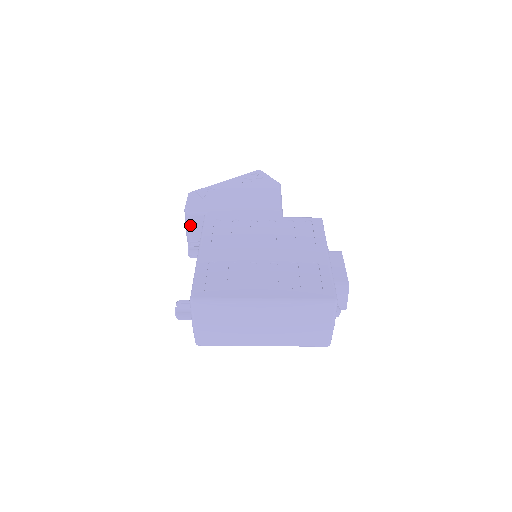
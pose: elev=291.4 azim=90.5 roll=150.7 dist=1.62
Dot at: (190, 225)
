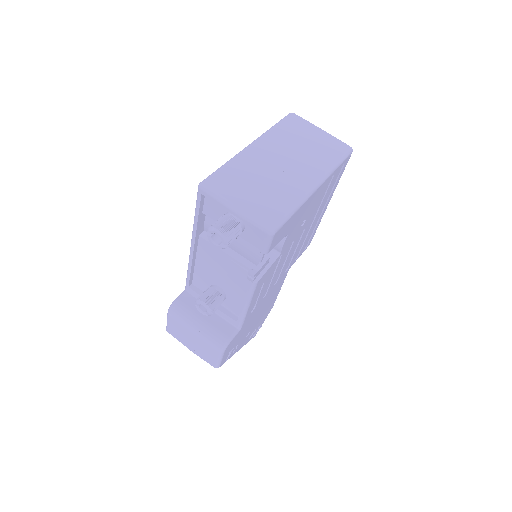
Dot at: (185, 312)
